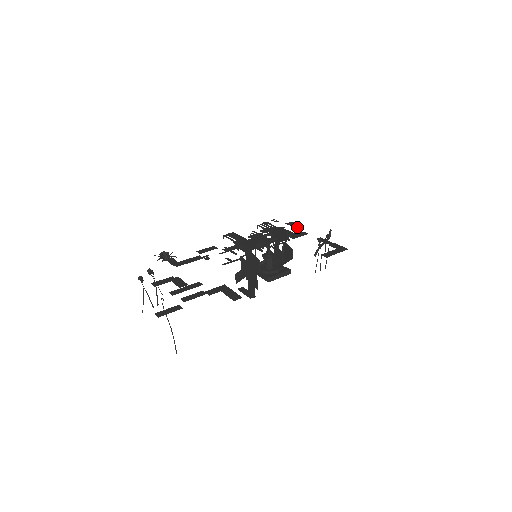
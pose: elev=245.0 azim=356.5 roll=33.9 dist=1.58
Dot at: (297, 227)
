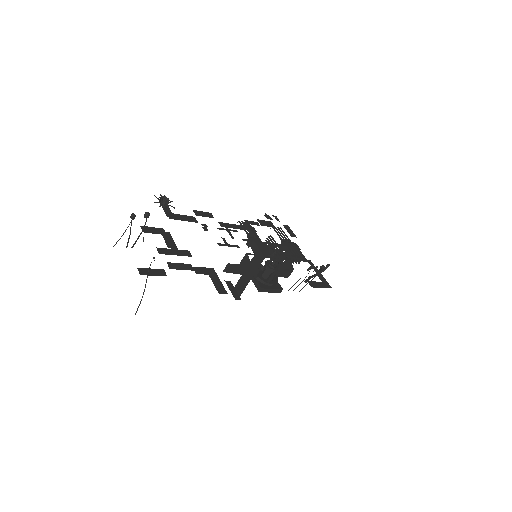
Dot at: (292, 235)
